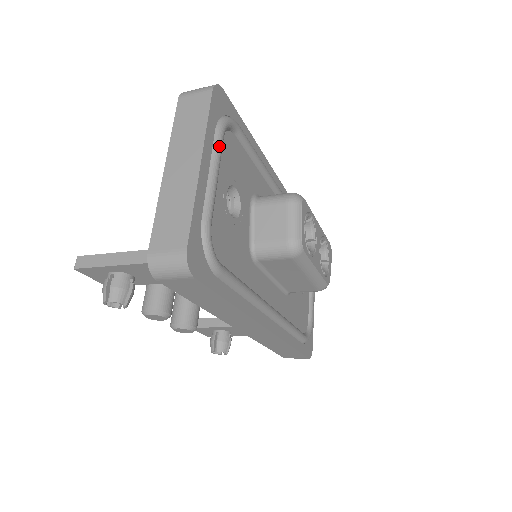
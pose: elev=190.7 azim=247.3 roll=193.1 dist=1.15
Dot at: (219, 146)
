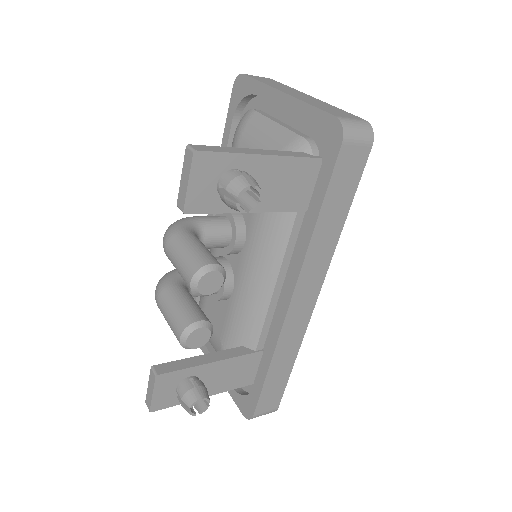
Dot at: occluded
